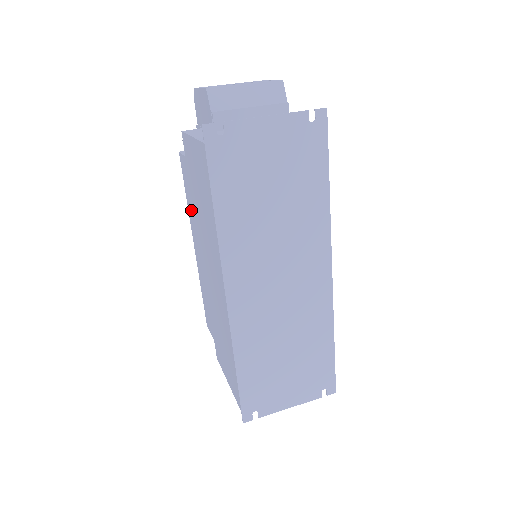
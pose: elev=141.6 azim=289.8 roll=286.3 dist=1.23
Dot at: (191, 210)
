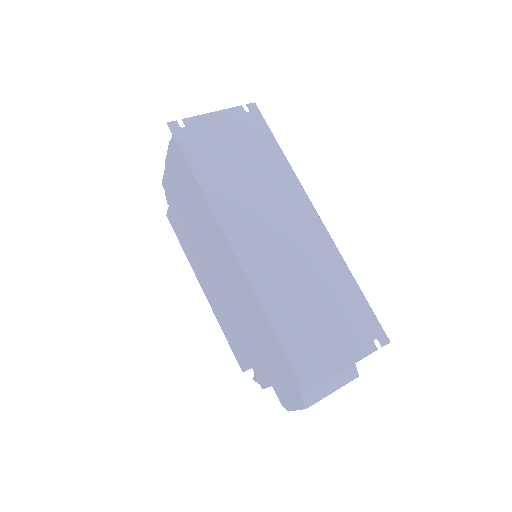
Dot at: (188, 249)
